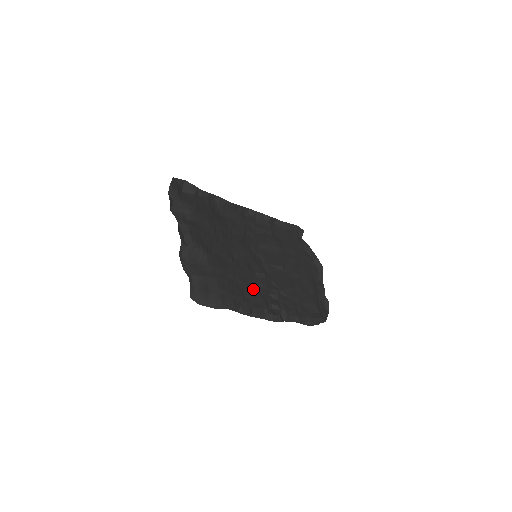
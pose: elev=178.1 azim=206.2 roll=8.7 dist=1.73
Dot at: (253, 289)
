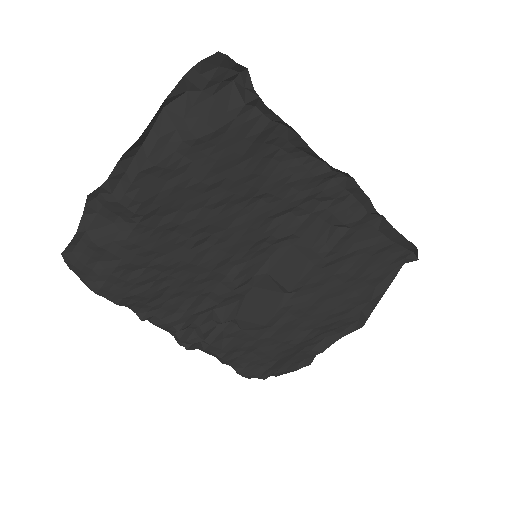
Dot at: (189, 295)
